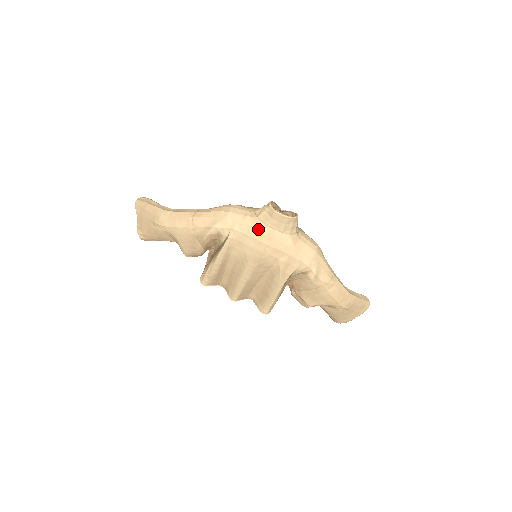
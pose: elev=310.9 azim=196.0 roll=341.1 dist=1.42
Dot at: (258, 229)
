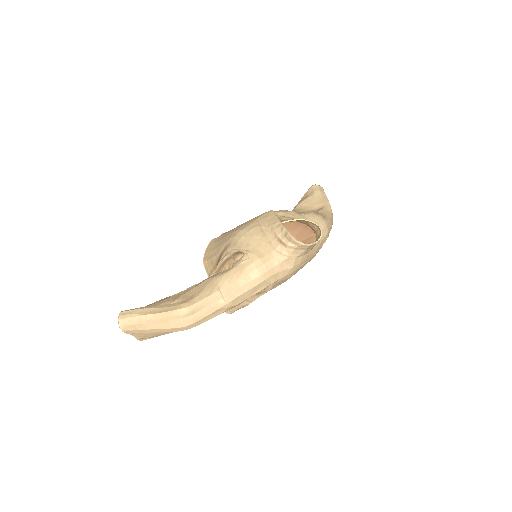
Dot at: (296, 264)
